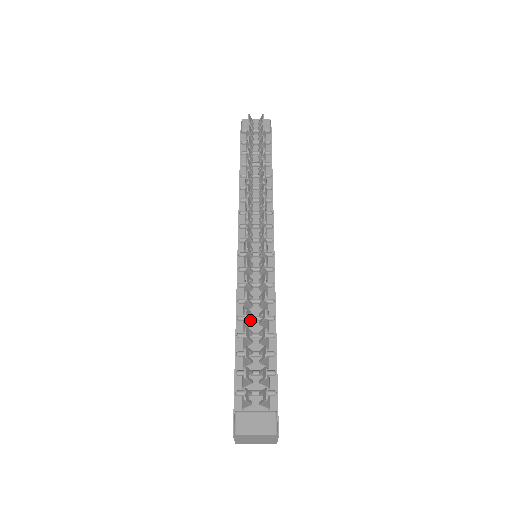
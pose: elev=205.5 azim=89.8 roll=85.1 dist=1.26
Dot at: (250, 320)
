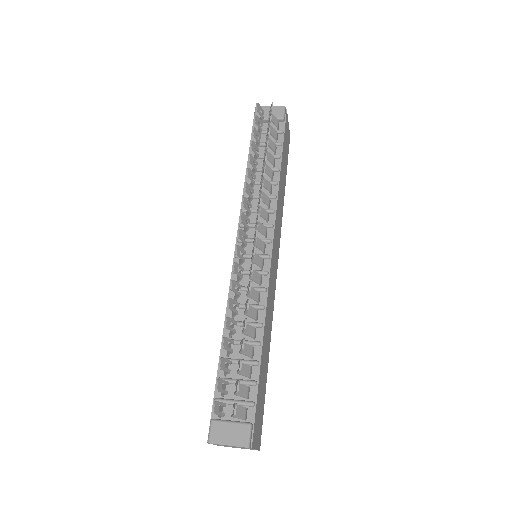
Dot at: (232, 329)
